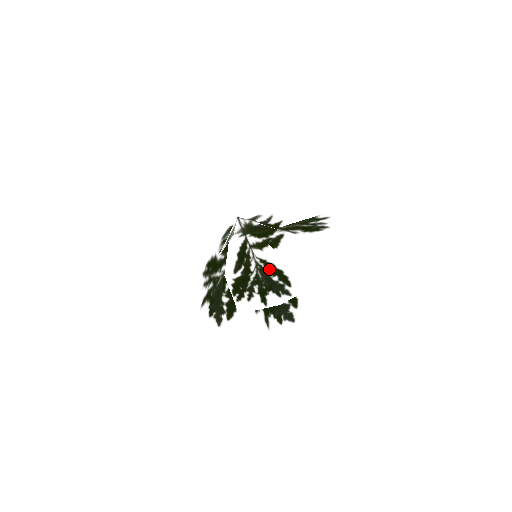
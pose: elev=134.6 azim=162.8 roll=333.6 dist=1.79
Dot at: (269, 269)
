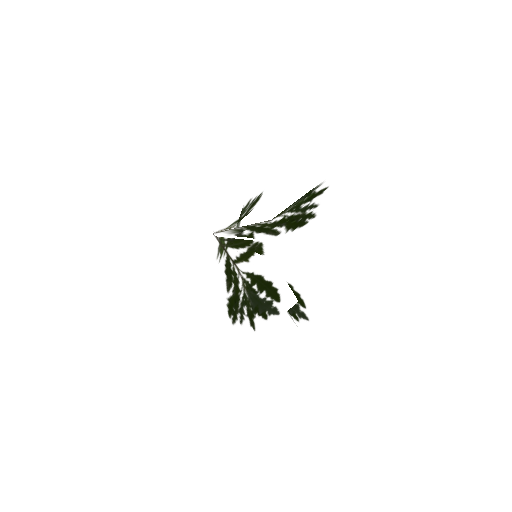
Dot at: (256, 284)
